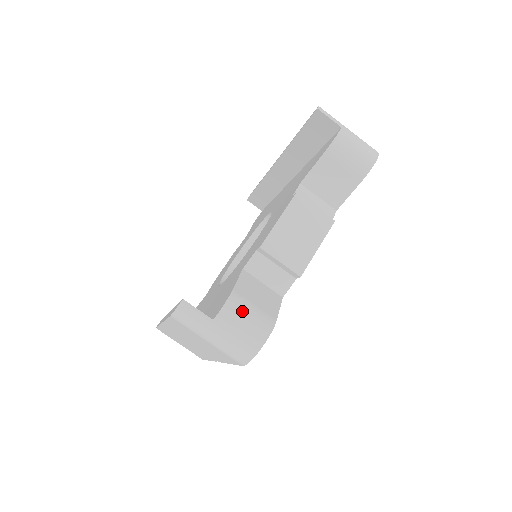
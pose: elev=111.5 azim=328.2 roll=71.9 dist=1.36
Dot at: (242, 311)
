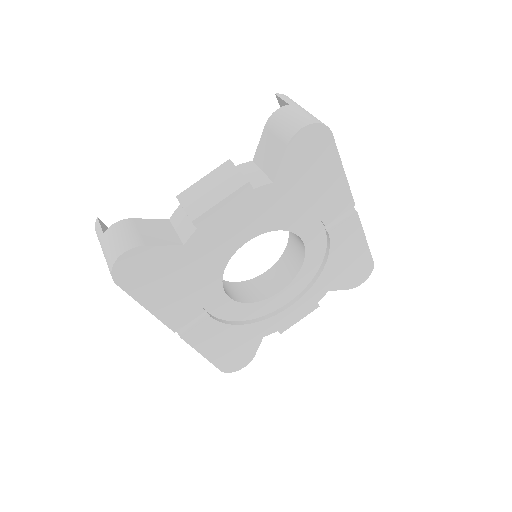
Dot at: (122, 230)
